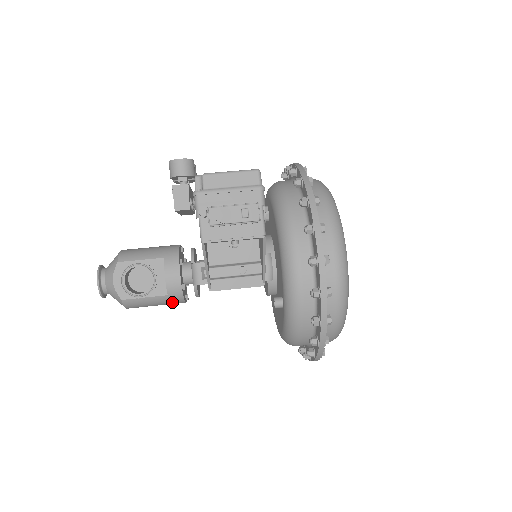
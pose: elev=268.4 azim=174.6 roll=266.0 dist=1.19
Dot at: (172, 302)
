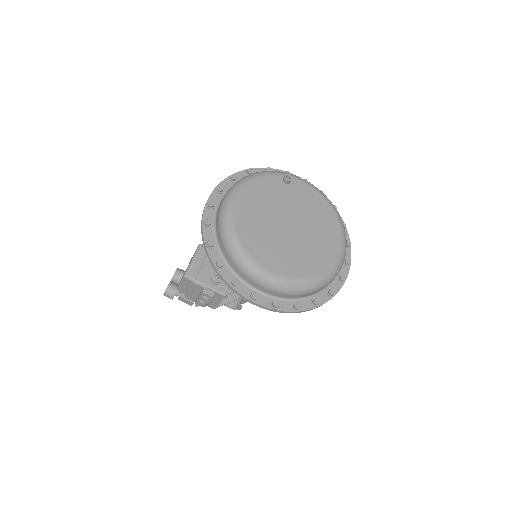
Dot at: occluded
